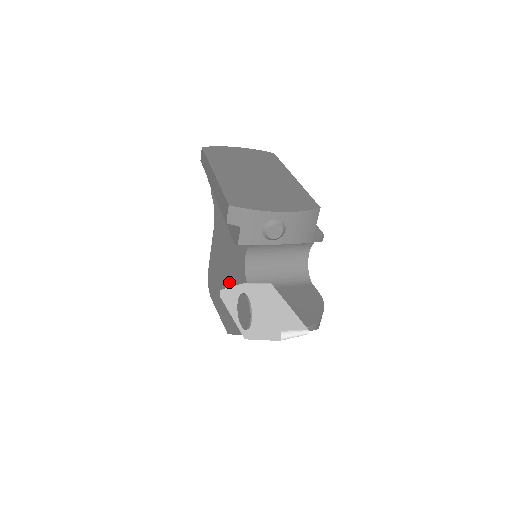
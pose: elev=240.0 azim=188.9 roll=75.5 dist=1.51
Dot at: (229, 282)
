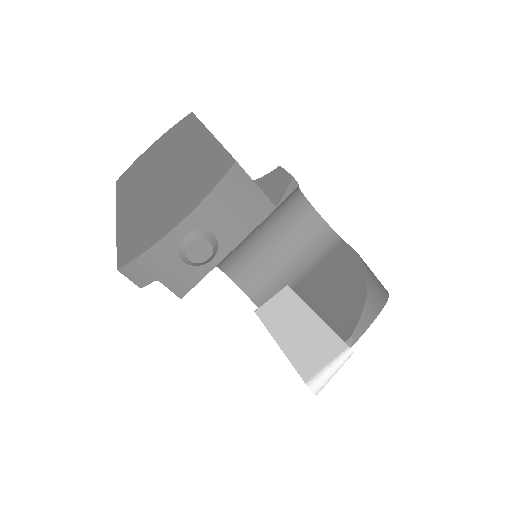
Dot at: occluded
